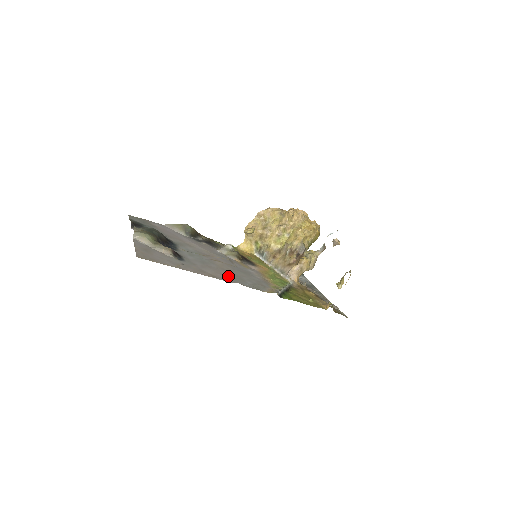
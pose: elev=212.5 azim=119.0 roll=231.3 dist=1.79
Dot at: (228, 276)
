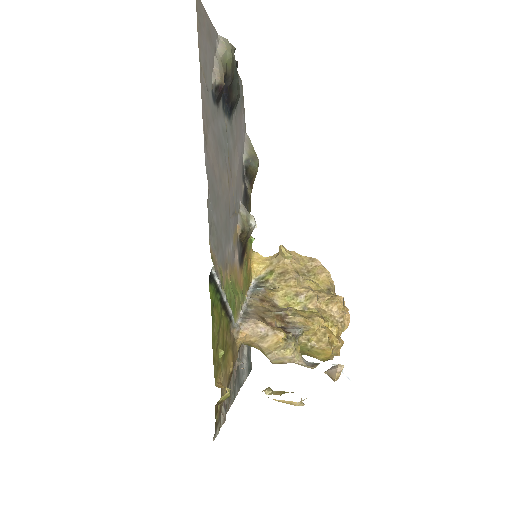
Dot at: (214, 176)
